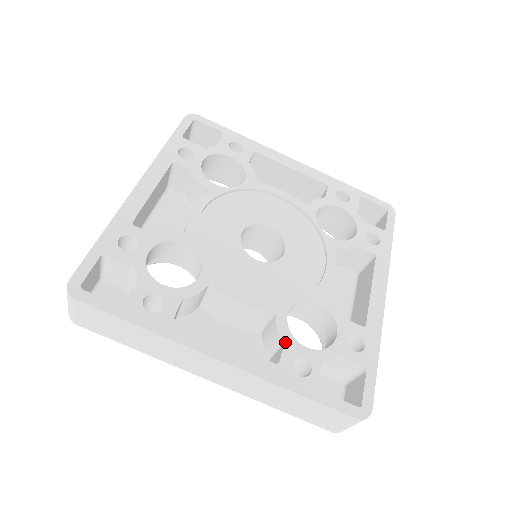
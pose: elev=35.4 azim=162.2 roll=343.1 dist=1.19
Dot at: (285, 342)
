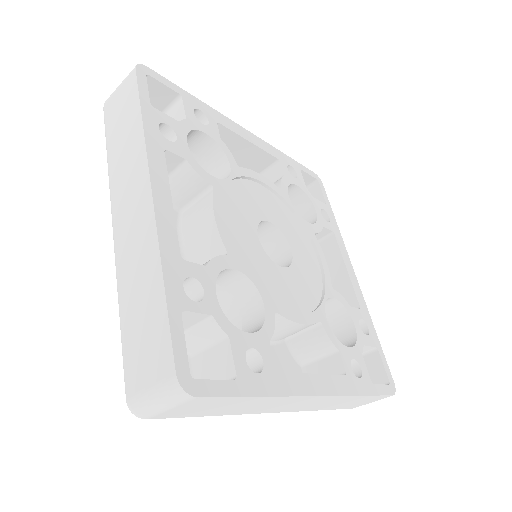
Dot at: (207, 266)
